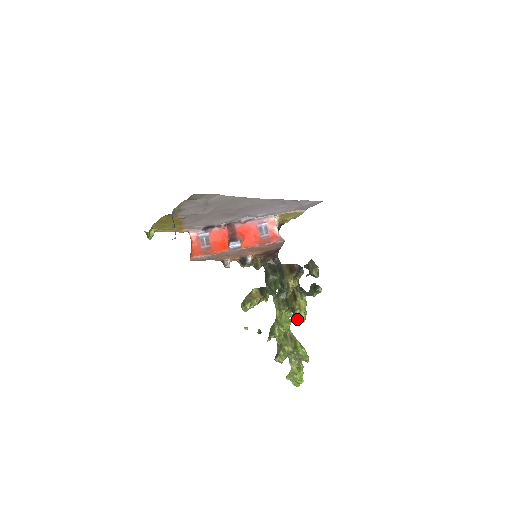
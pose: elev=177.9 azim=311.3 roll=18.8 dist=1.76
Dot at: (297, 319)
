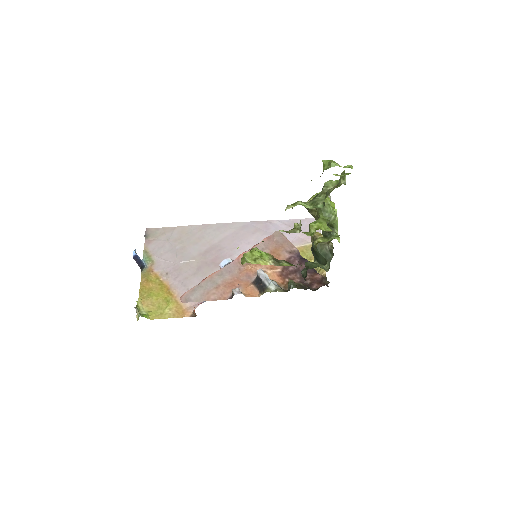
Dot at: occluded
